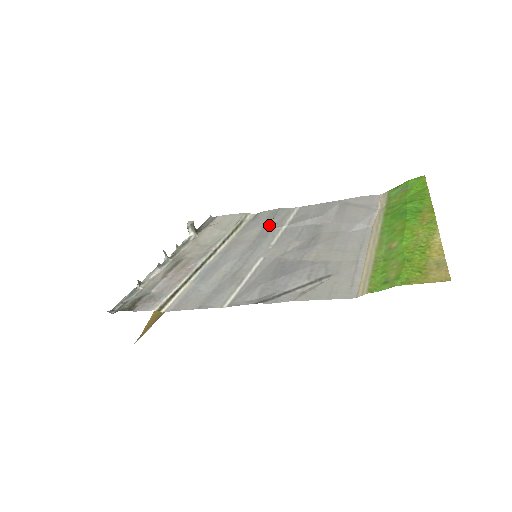
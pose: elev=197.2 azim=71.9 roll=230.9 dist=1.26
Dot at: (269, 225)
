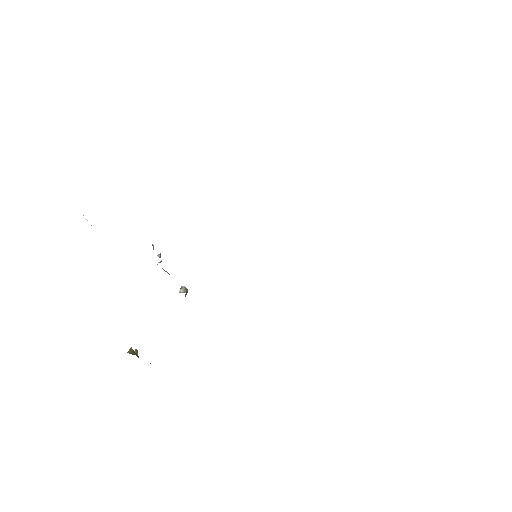
Dot at: occluded
